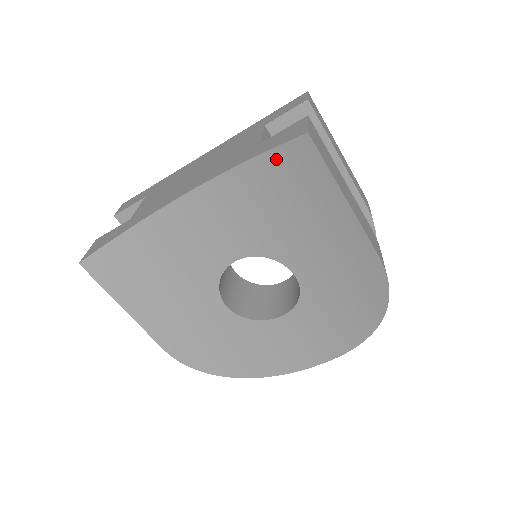
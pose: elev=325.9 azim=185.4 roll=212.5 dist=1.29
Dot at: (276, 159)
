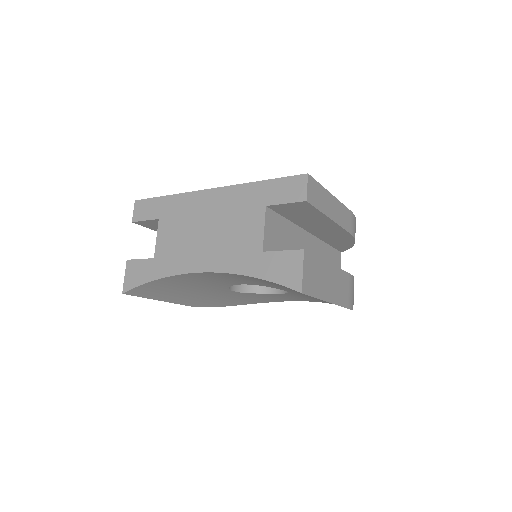
Dot at: occluded
